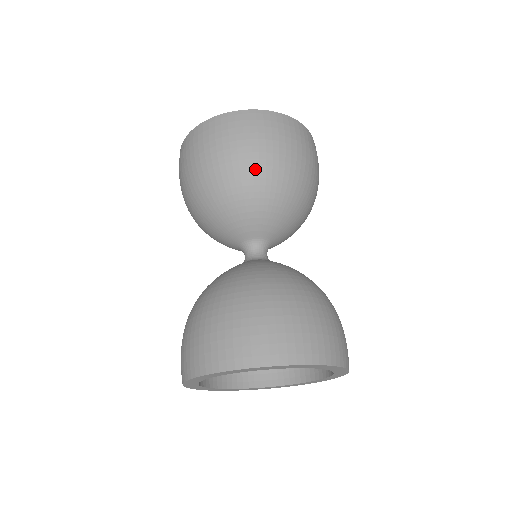
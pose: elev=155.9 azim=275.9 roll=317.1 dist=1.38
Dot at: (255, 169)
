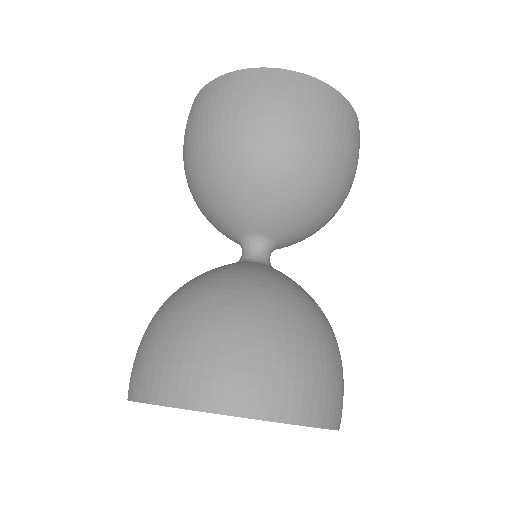
Dot at: (206, 153)
